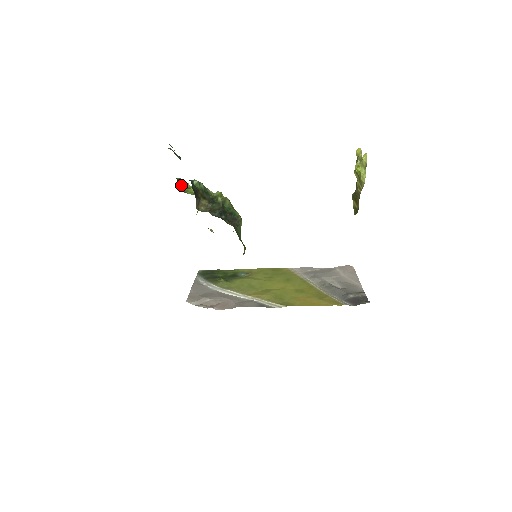
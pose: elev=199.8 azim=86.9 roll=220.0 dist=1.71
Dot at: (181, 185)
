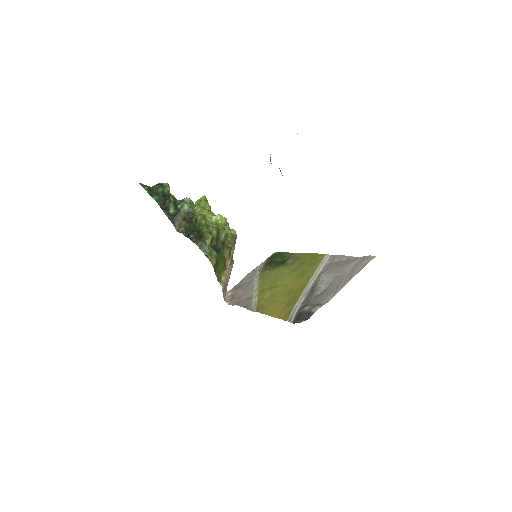
Dot at: occluded
